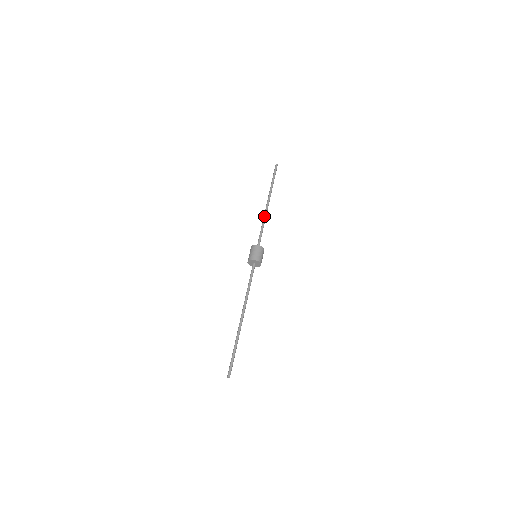
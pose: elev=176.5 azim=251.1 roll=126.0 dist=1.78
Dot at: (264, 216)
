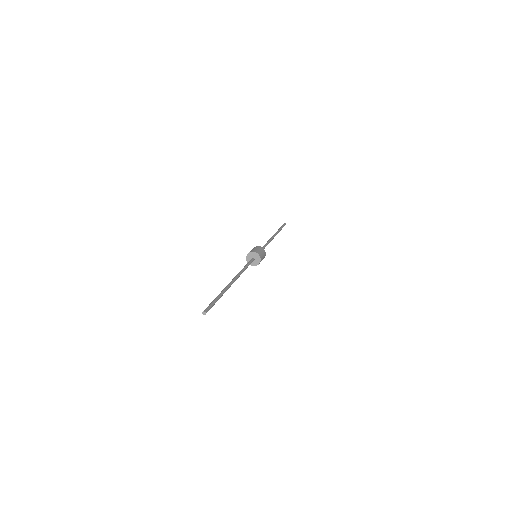
Dot at: (268, 240)
